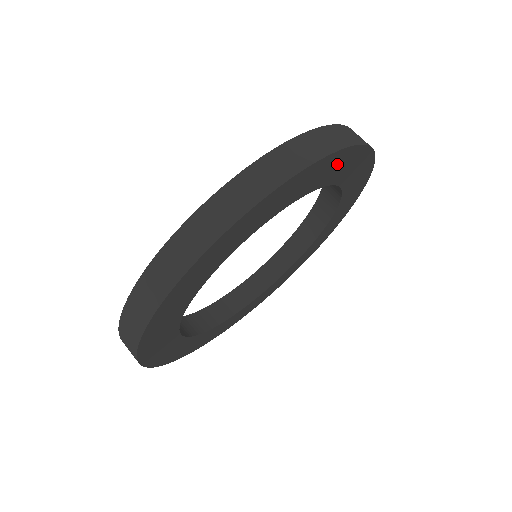
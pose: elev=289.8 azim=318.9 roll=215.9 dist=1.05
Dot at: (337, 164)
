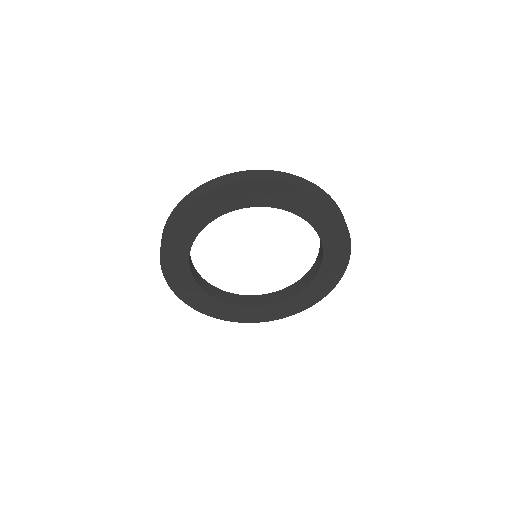
Dot at: (297, 197)
